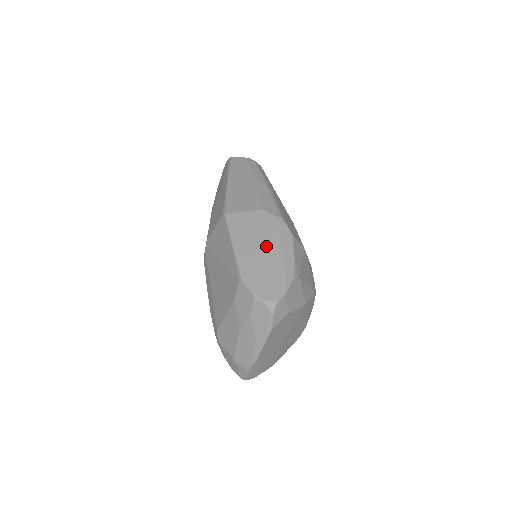
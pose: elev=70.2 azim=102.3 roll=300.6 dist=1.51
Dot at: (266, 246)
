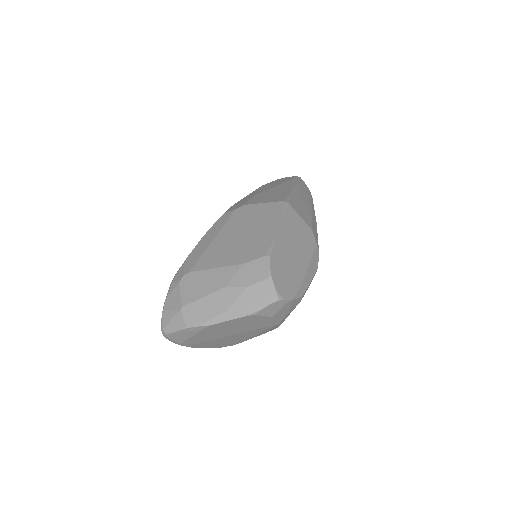
Dot at: (300, 254)
